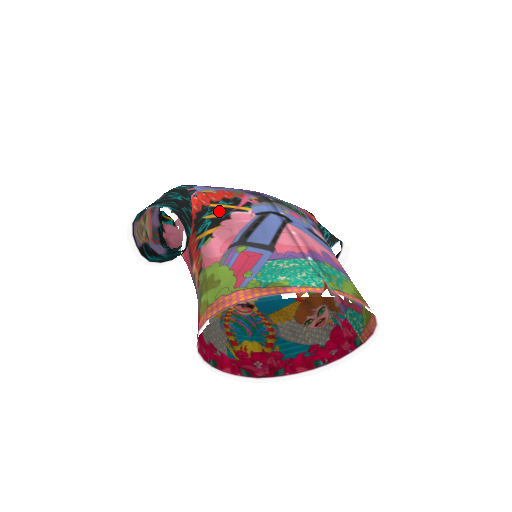
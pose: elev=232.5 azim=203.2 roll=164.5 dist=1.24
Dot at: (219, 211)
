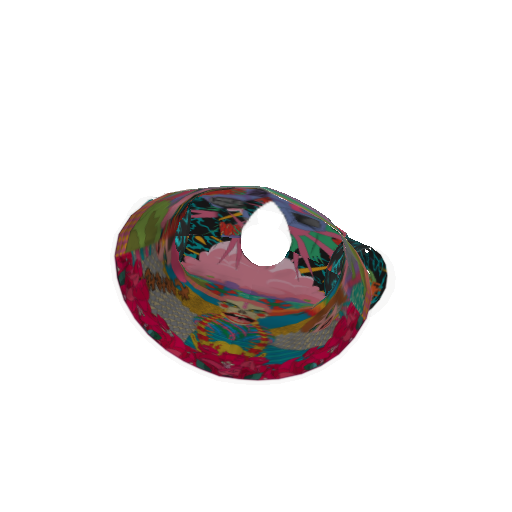
Dot at: (203, 192)
